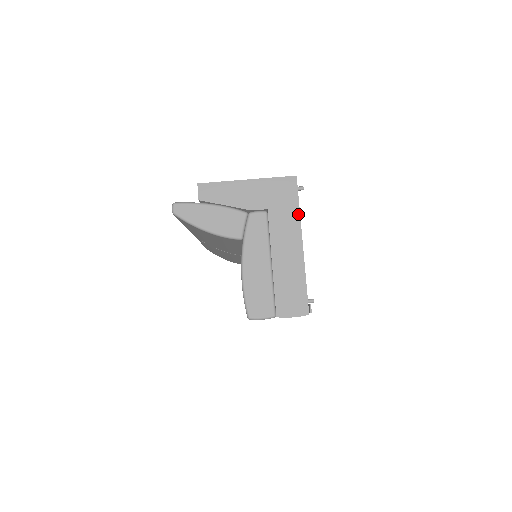
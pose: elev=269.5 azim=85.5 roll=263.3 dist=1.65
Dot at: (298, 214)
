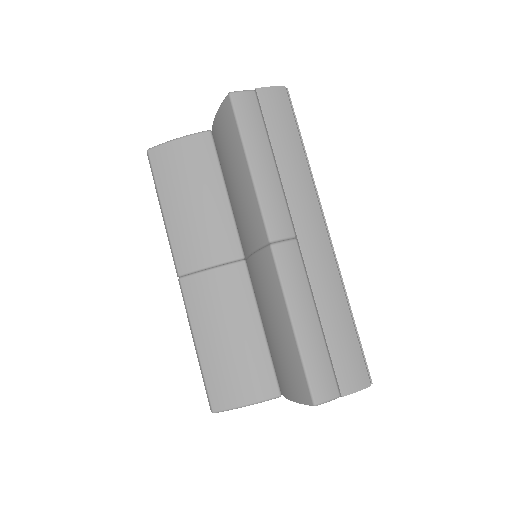
Dot at: occluded
